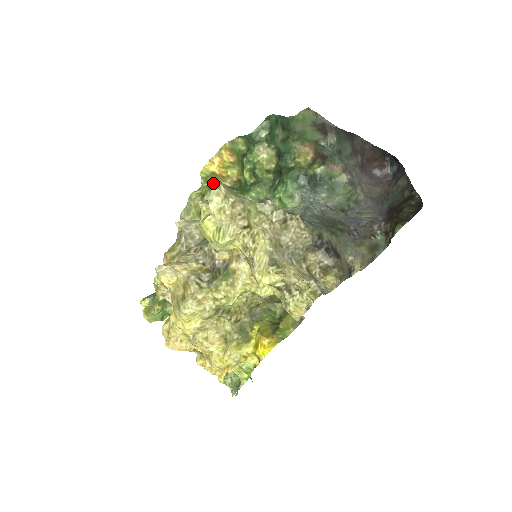
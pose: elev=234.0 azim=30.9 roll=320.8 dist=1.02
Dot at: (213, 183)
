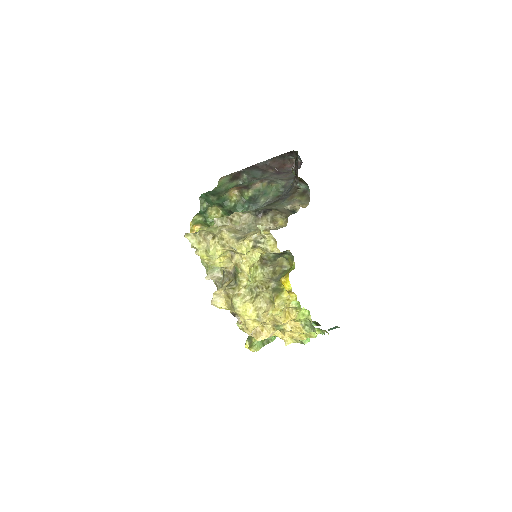
Dot at: (185, 236)
